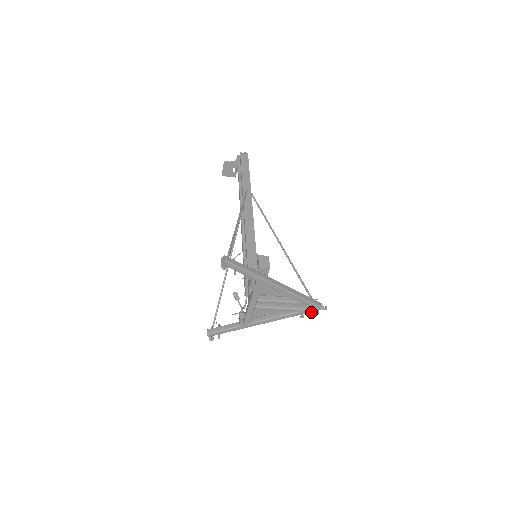
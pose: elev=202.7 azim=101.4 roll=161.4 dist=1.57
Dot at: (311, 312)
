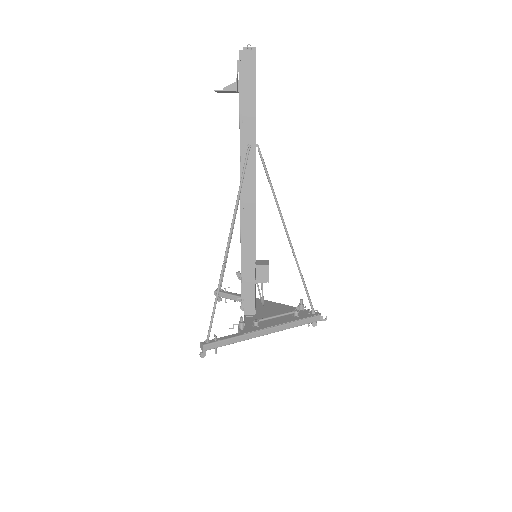
Dot at: (308, 325)
